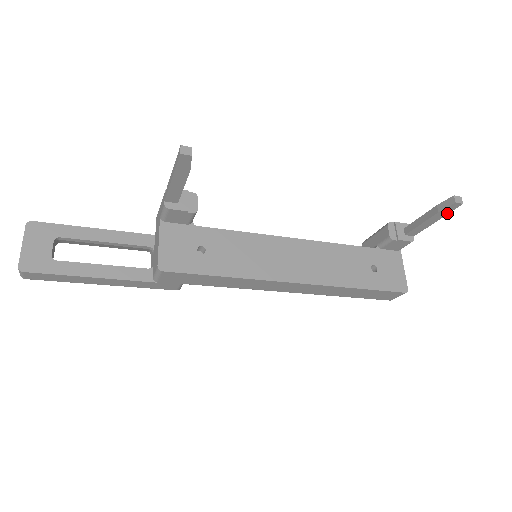
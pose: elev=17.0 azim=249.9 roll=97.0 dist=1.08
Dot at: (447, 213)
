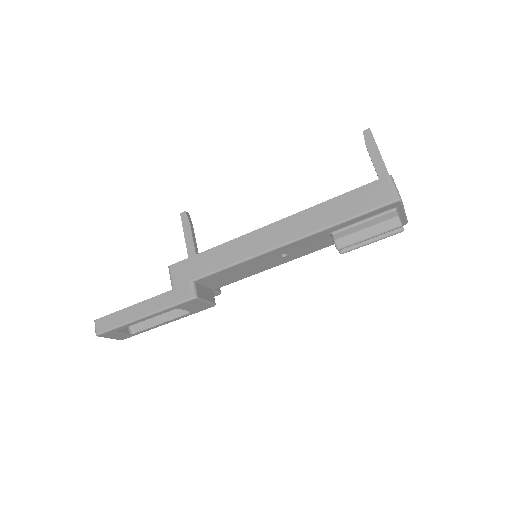
Dot at: (374, 142)
